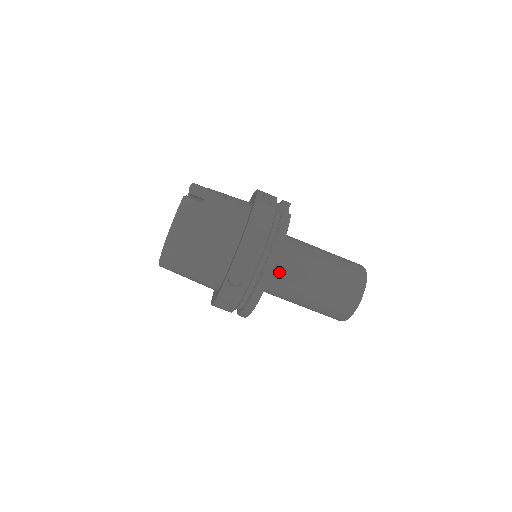
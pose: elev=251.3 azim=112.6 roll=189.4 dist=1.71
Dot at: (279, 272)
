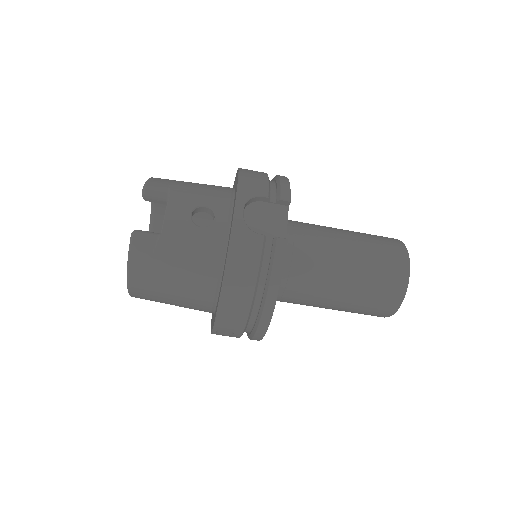
Dot at: (284, 294)
